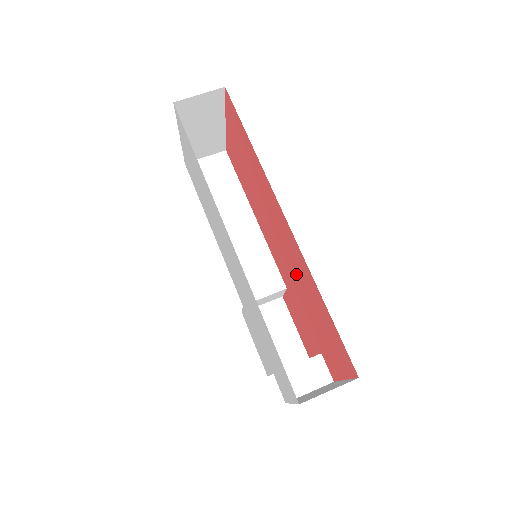
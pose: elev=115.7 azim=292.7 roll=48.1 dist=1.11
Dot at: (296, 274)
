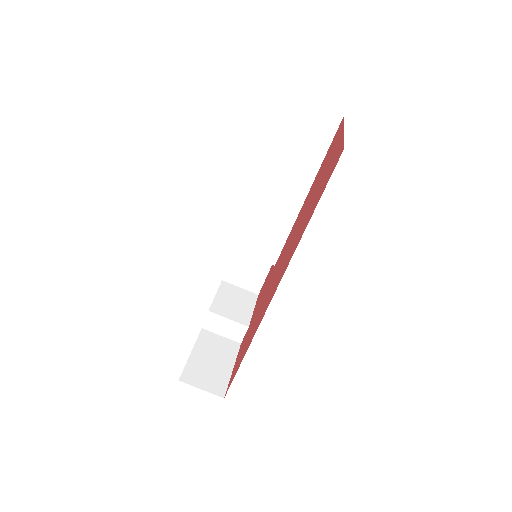
Dot at: (265, 300)
